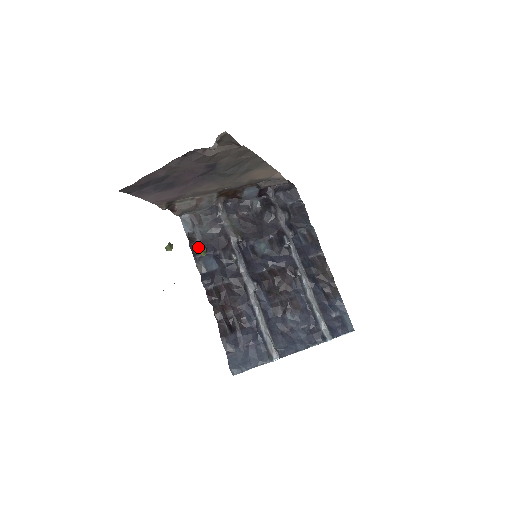
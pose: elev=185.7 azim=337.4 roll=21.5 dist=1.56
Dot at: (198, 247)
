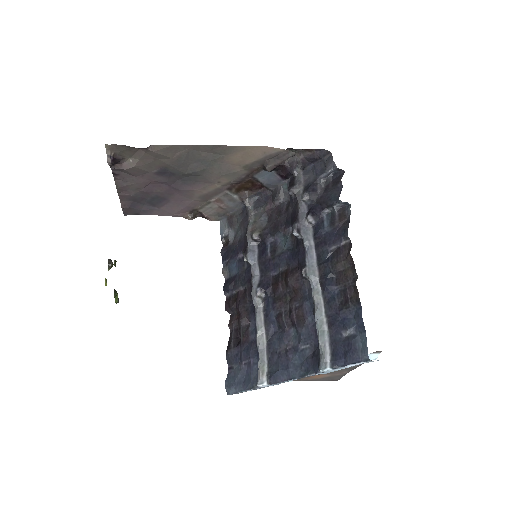
Dot at: (109, 262)
